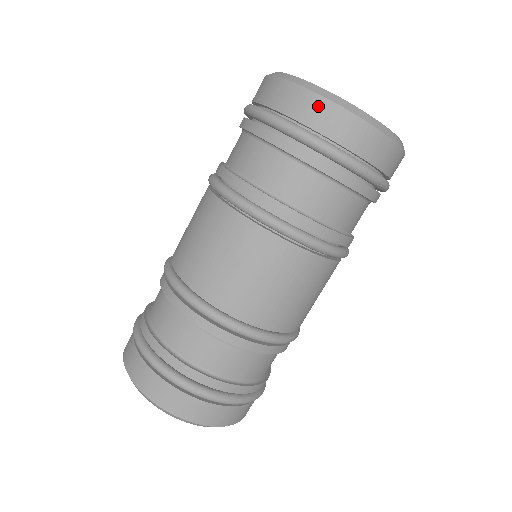
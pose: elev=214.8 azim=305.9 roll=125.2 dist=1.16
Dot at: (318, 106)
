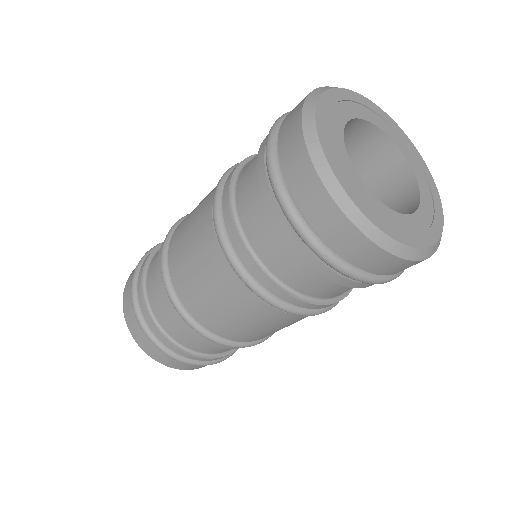
Dot at: (347, 233)
